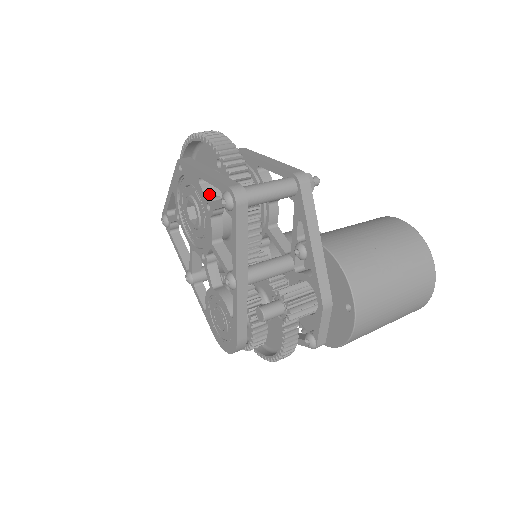
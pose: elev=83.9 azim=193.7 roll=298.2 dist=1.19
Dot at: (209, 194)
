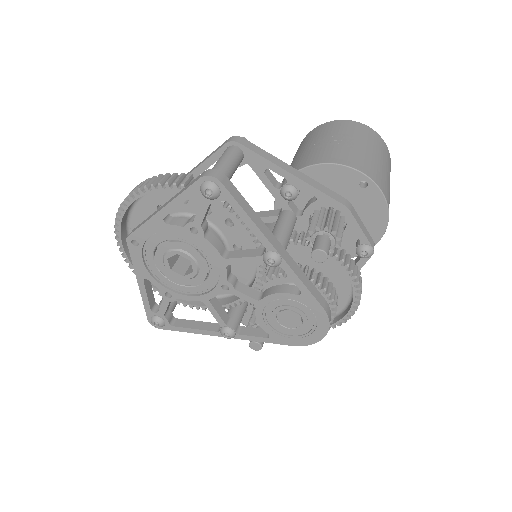
Dot at: (183, 223)
